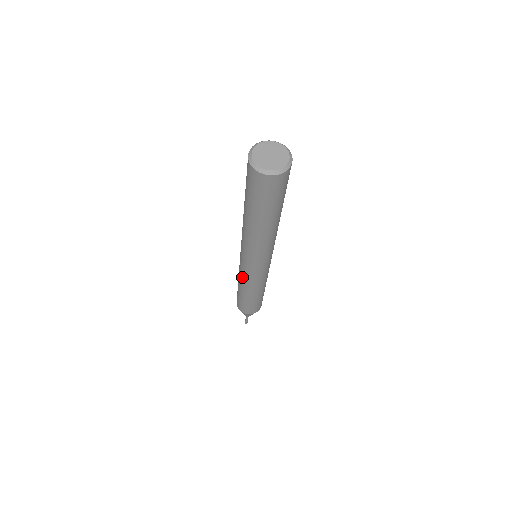
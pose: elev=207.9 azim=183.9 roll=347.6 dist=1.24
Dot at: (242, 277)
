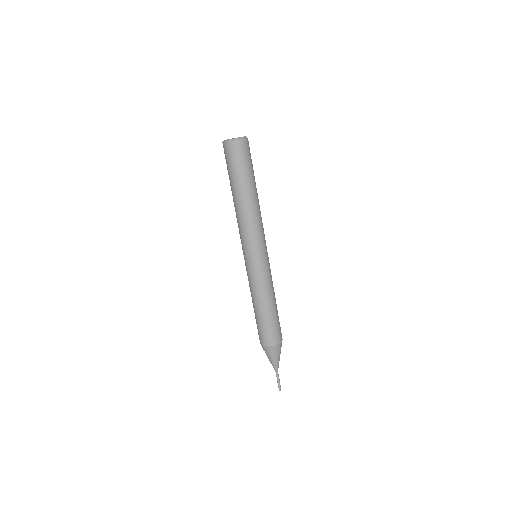
Dot at: (250, 281)
